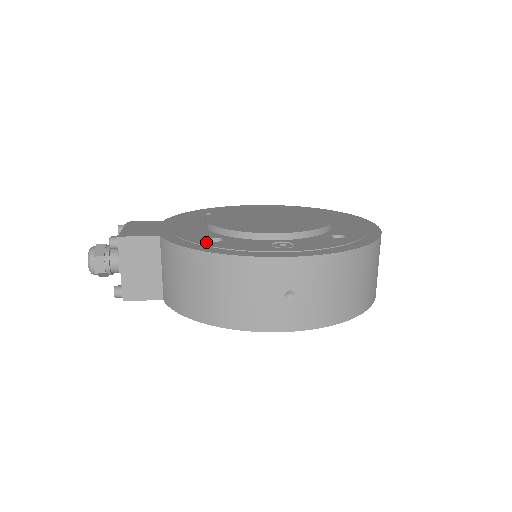
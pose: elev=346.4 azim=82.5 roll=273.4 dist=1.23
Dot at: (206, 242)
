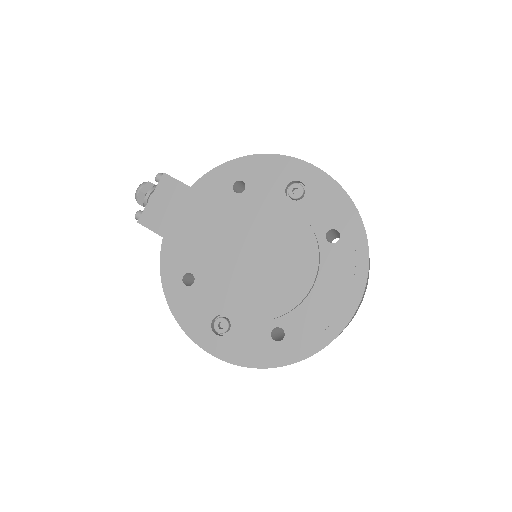
Dot at: (178, 282)
